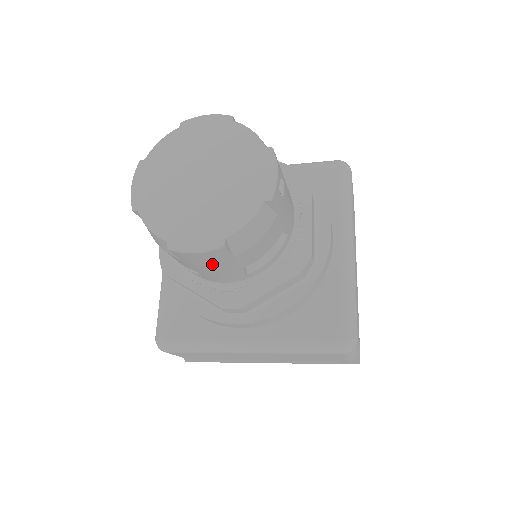
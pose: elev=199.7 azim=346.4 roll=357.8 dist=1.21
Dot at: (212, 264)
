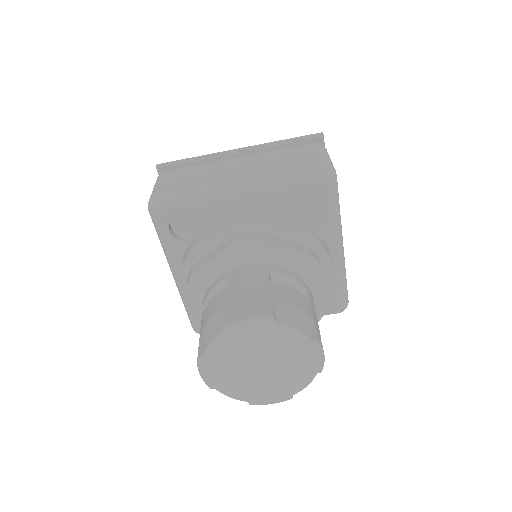
Dot at: occluded
